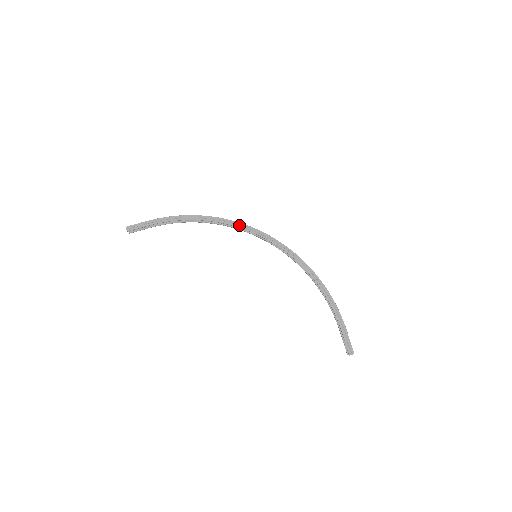
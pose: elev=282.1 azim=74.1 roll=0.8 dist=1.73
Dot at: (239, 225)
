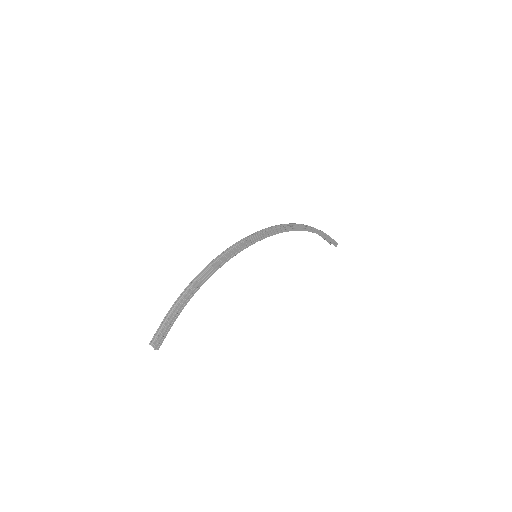
Dot at: (235, 253)
